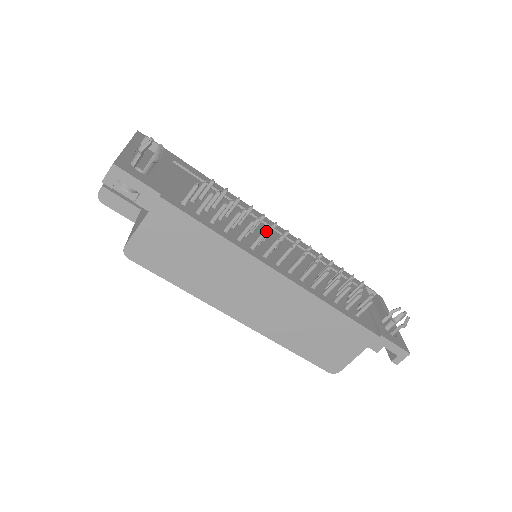
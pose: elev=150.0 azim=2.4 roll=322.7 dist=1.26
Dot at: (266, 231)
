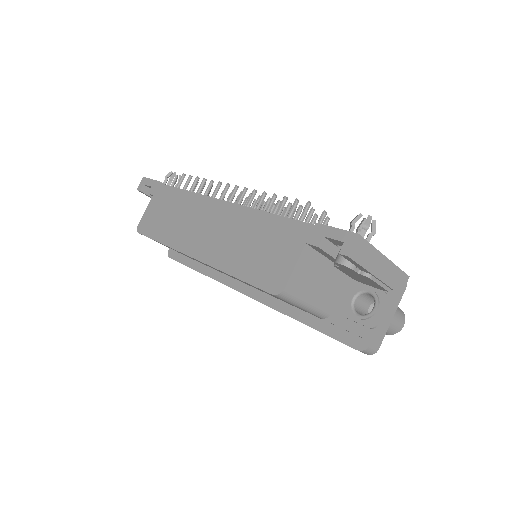
Dot at: (219, 182)
